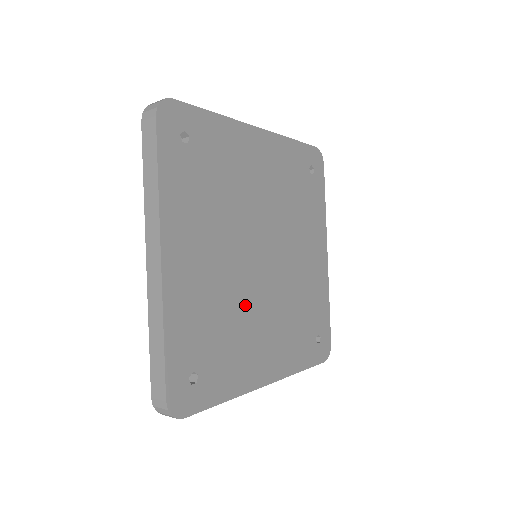
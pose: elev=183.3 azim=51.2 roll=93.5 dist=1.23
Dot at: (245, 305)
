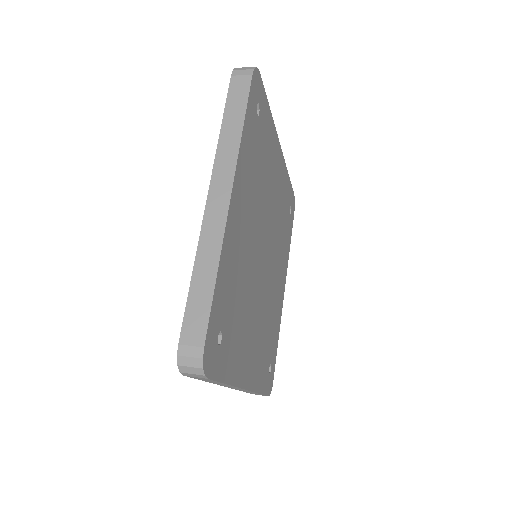
Dot at: (269, 298)
